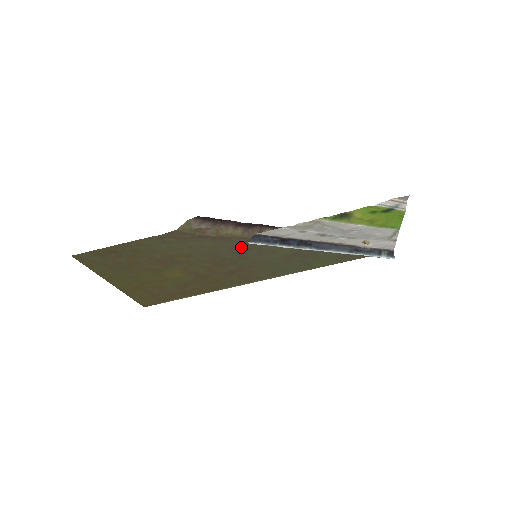
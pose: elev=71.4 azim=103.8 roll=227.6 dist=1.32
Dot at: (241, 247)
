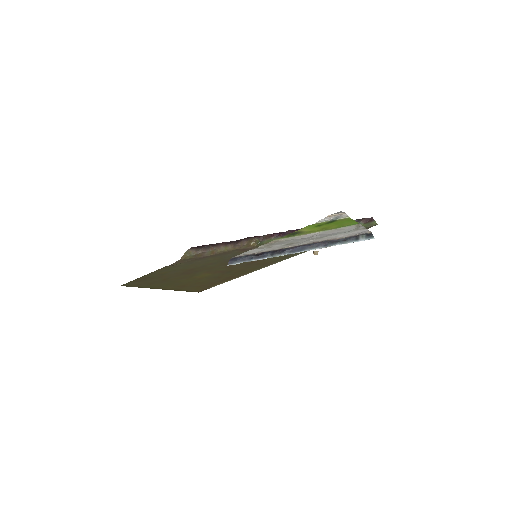
Dot at: occluded
